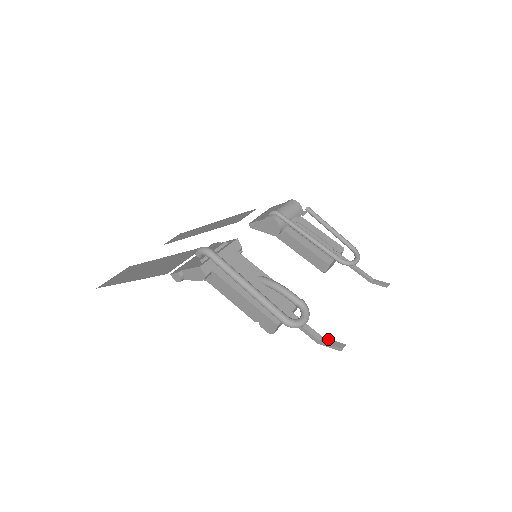
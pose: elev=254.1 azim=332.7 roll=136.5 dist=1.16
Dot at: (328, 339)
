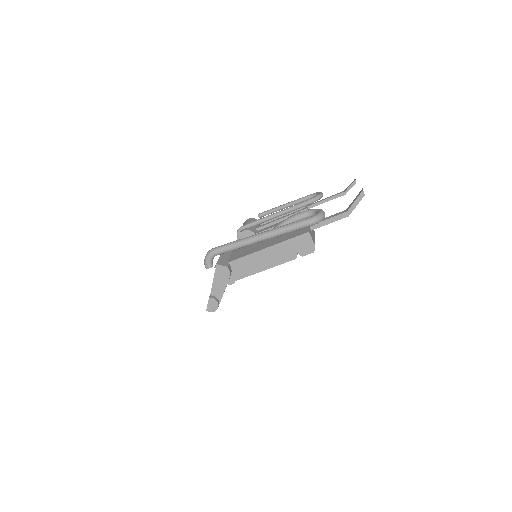
Dot at: (350, 204)
